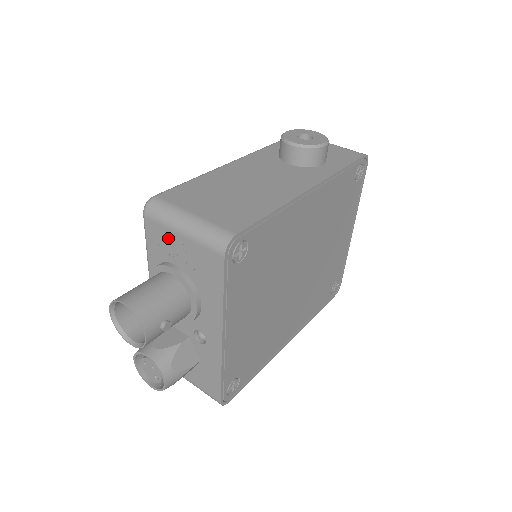
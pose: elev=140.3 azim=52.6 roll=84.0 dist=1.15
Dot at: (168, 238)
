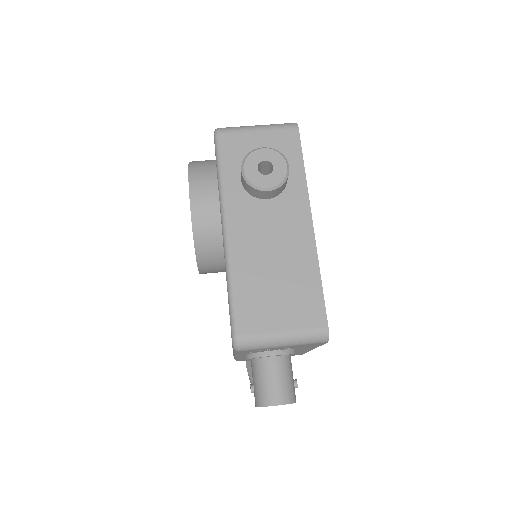
Dot at: occluded
